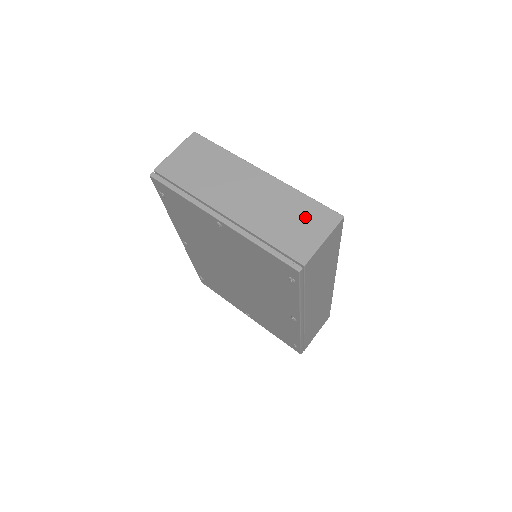
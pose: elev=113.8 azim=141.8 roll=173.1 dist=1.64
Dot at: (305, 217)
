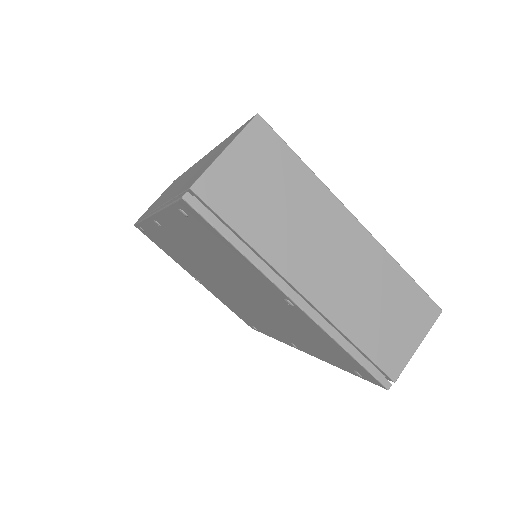
Dot at: (403, 309)
